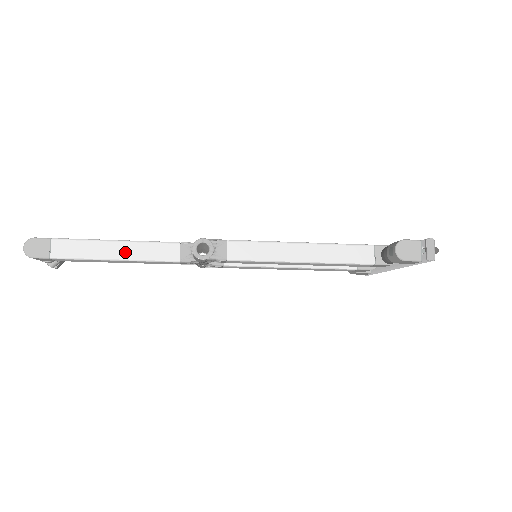
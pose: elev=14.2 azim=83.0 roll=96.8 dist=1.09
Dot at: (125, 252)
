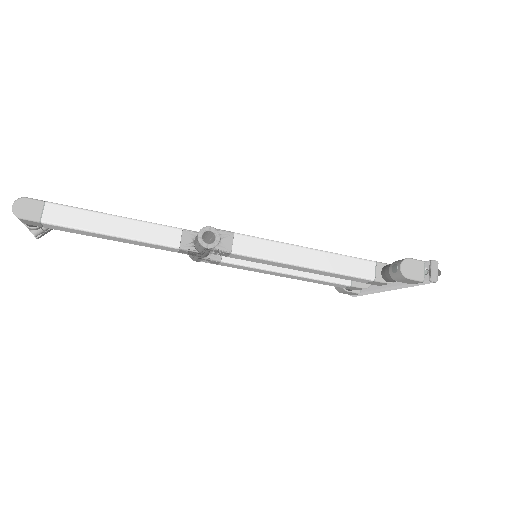
Dot at: (123, 229)
